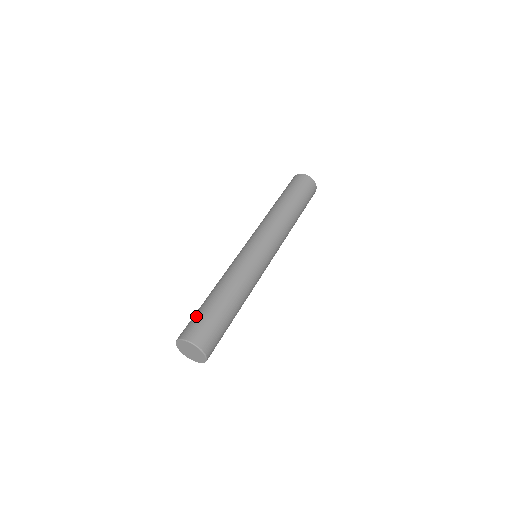
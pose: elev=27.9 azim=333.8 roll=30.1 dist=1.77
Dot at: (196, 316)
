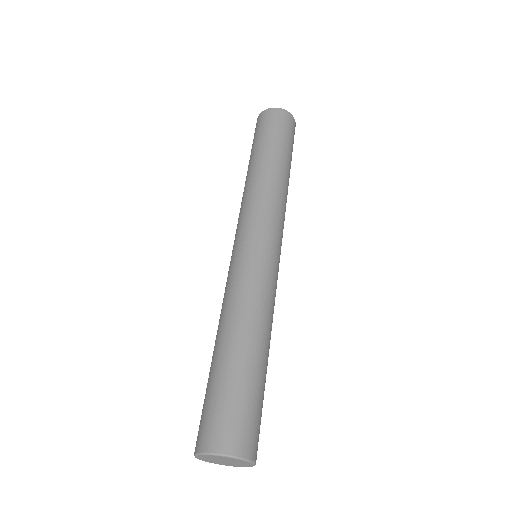
Dot at: (220, 399)
